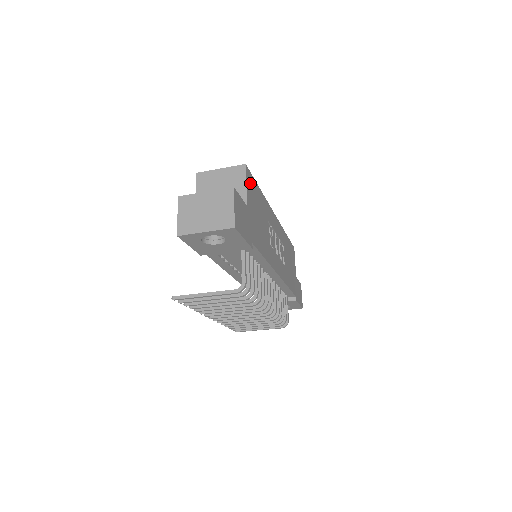
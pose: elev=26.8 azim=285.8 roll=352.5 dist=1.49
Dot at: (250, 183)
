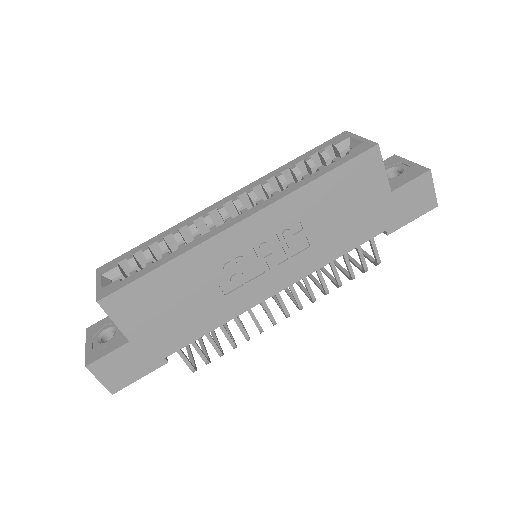
Dot at: (124, 304)
